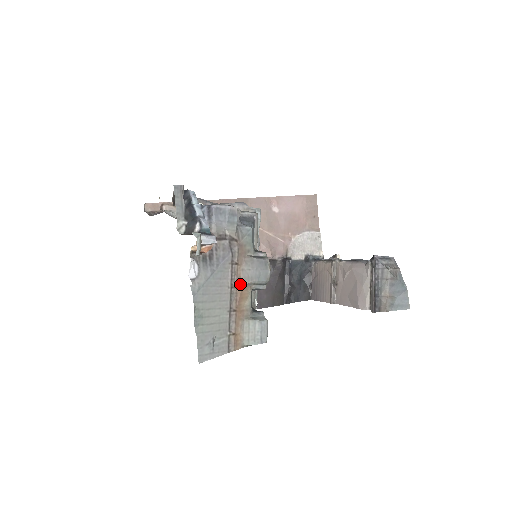
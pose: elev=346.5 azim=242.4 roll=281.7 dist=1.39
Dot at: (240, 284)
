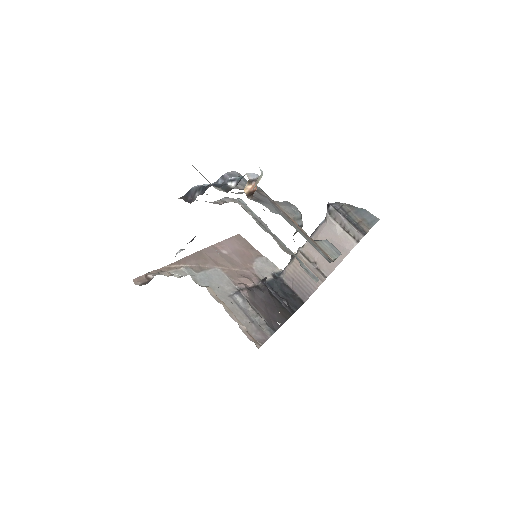
Dot at: occluded
